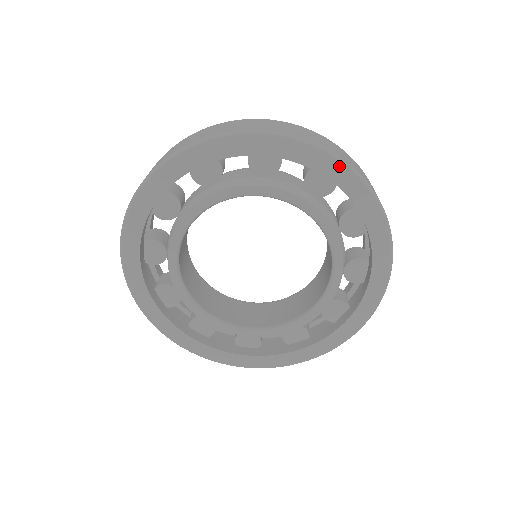
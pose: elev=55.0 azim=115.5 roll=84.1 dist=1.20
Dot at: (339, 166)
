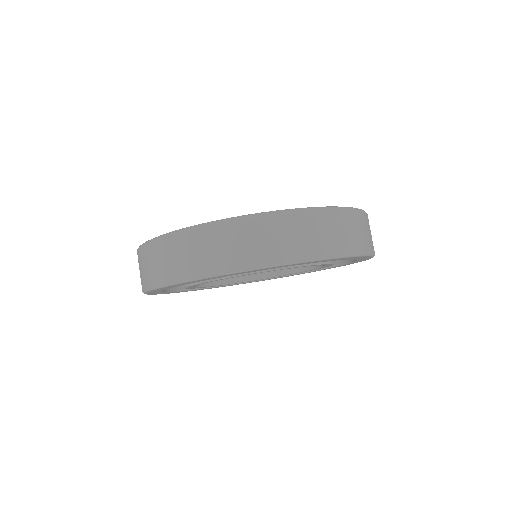
Dot at: occluded
